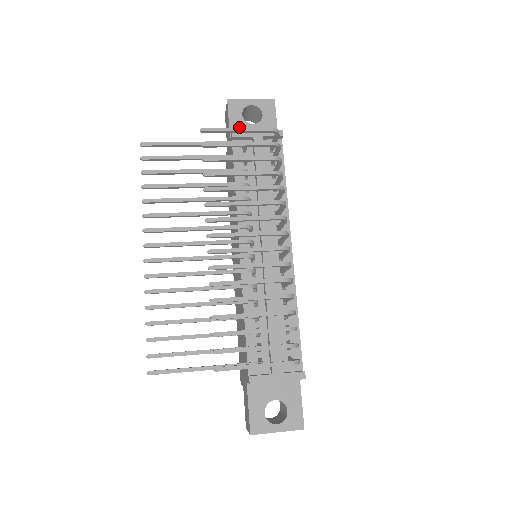
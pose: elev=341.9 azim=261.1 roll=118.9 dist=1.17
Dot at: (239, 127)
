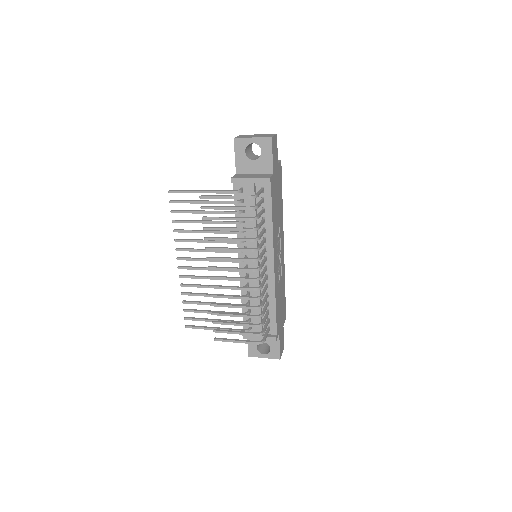
Dot at: (243, 163)
